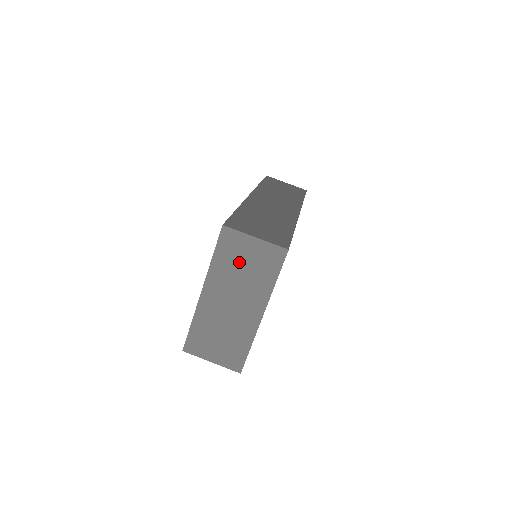
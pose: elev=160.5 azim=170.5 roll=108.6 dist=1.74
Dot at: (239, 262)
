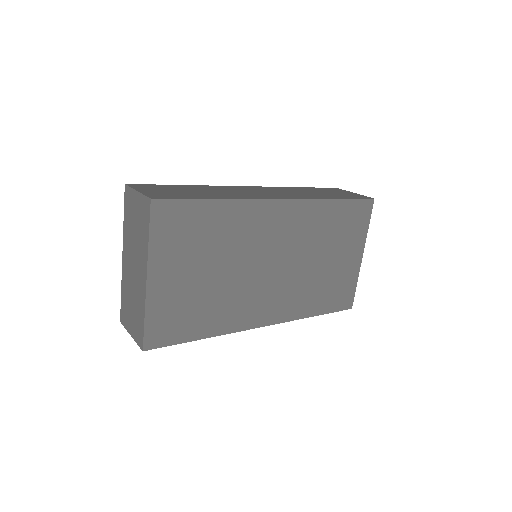
Dot at: (133, 220)
